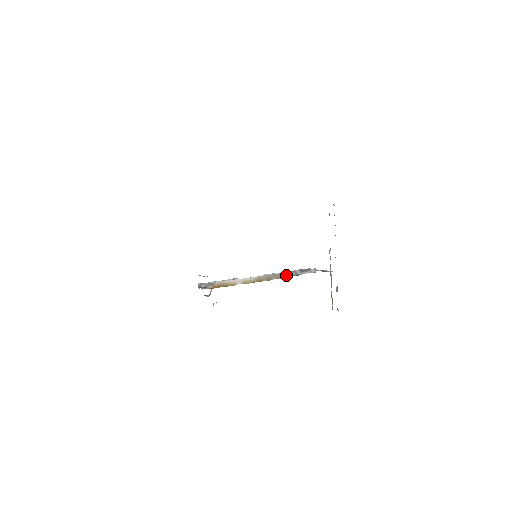
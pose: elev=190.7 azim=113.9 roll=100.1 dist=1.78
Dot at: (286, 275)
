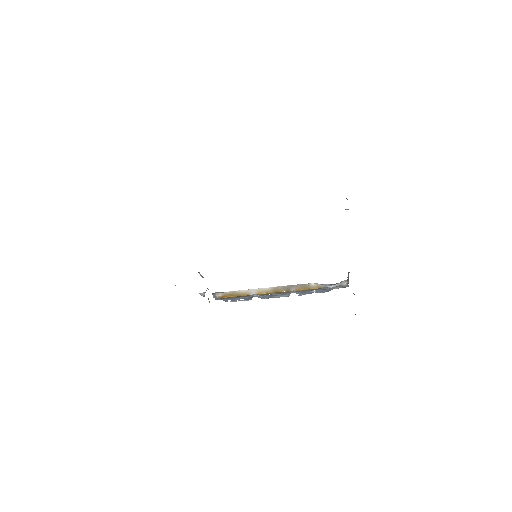
Dot at: (309, 286)
